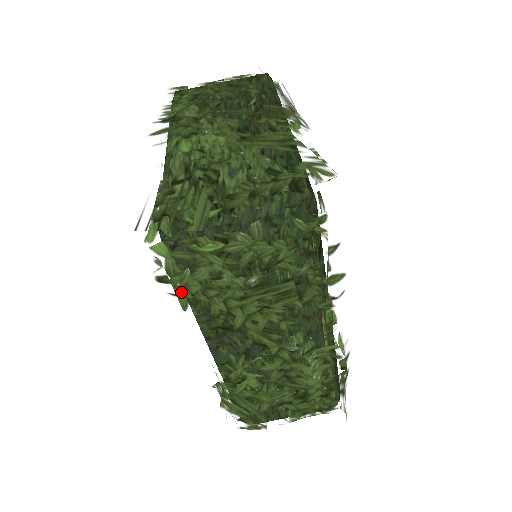
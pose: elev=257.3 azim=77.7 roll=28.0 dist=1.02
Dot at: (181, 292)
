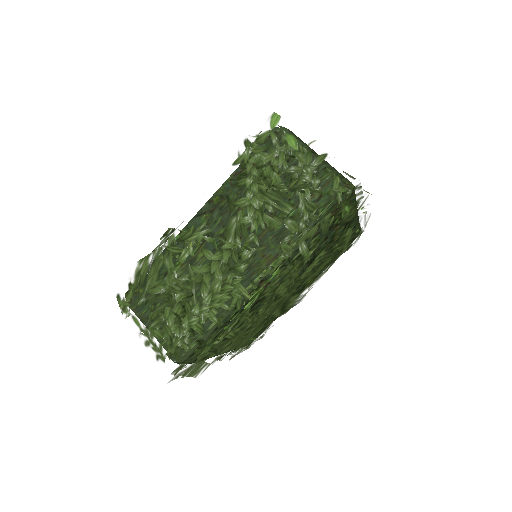
Dot at: (246, 154)
